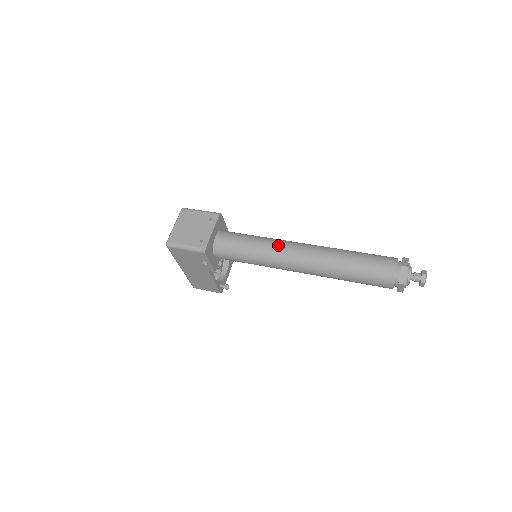
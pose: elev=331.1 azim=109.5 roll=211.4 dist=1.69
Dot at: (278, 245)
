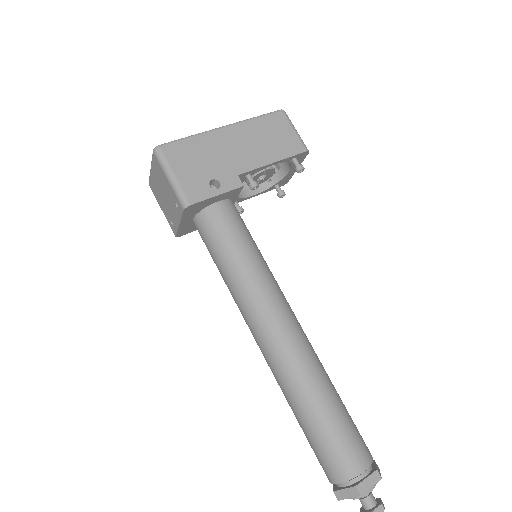
Dot at: (241, 309)
